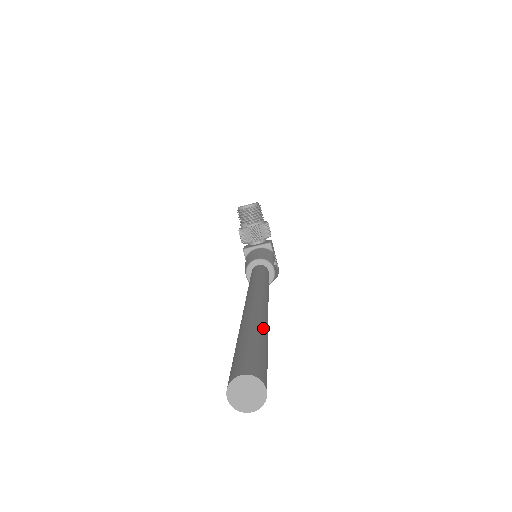
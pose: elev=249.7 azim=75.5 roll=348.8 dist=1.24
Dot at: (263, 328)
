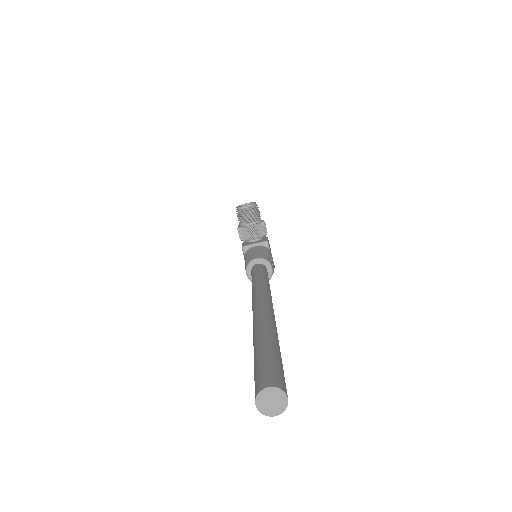
Dot at: (275, 337)
